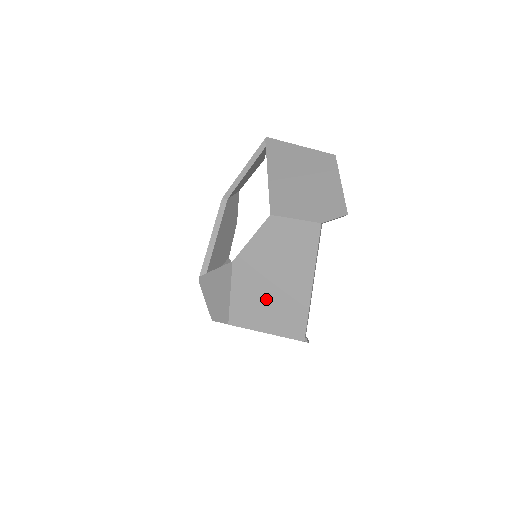
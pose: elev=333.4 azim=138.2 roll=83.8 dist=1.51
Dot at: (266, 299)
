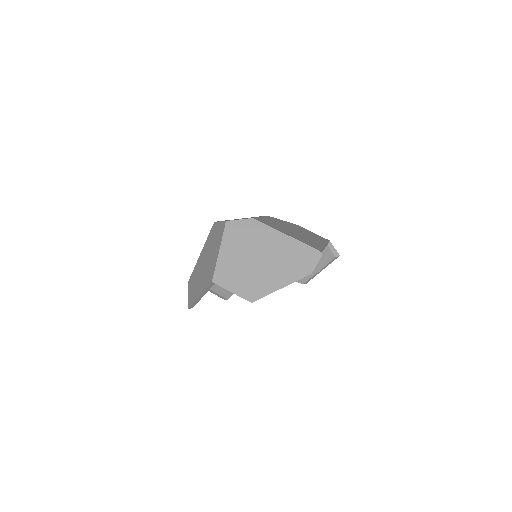
Dot at: (290, 231)
